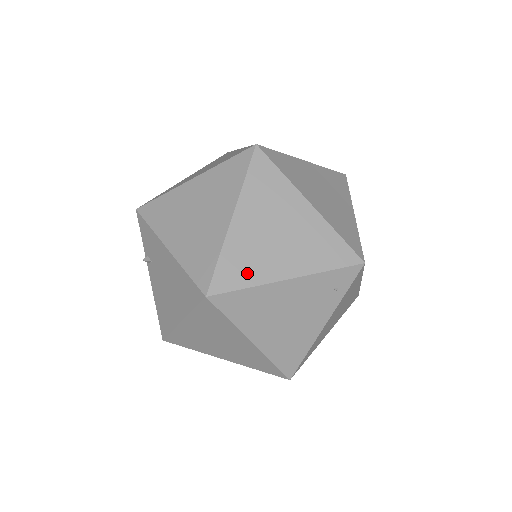
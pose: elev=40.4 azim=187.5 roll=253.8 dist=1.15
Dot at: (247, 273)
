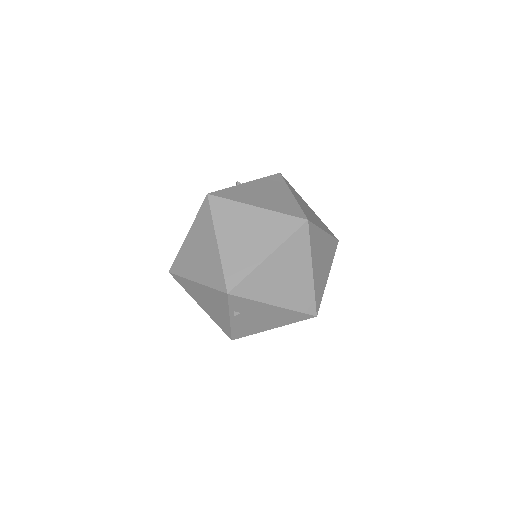
Dot at: (321, 290)
